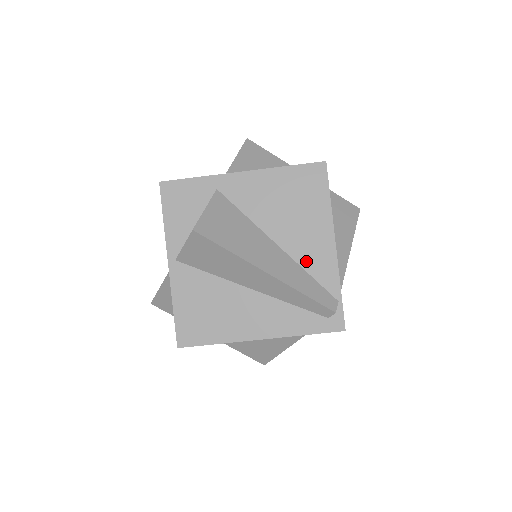
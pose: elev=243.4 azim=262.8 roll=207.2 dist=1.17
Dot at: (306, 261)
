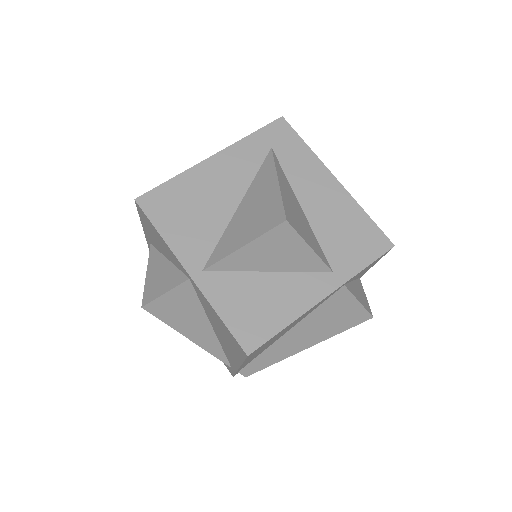
Dot at: occluded
